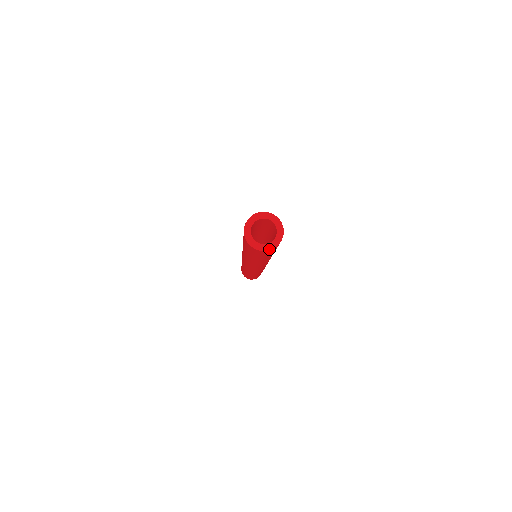
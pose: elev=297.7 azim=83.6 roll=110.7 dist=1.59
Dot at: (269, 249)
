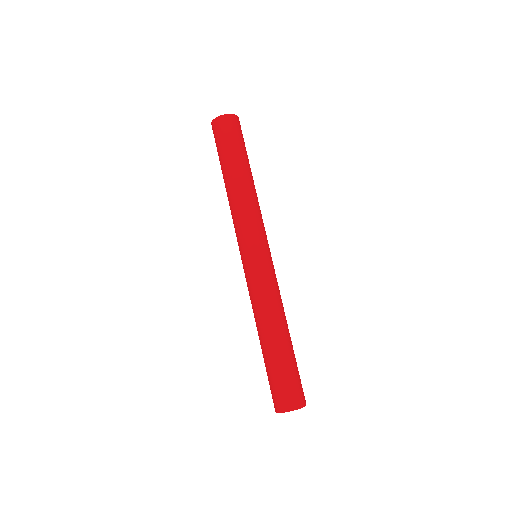
Dot at: (234, 115)
